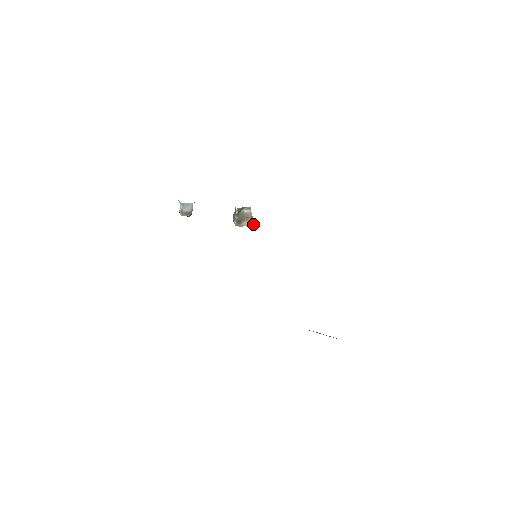
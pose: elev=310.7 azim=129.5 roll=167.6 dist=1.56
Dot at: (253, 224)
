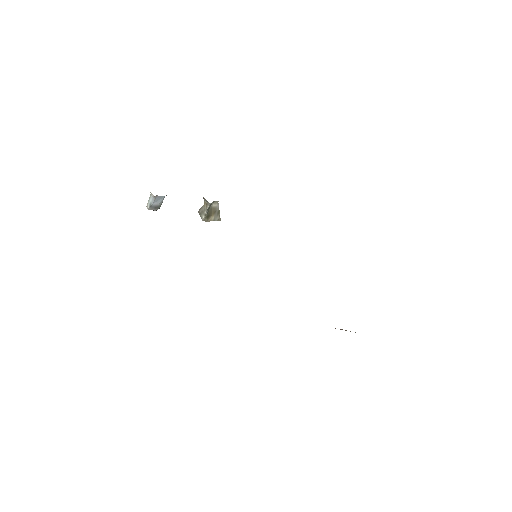
Dot at: (219, 219)
